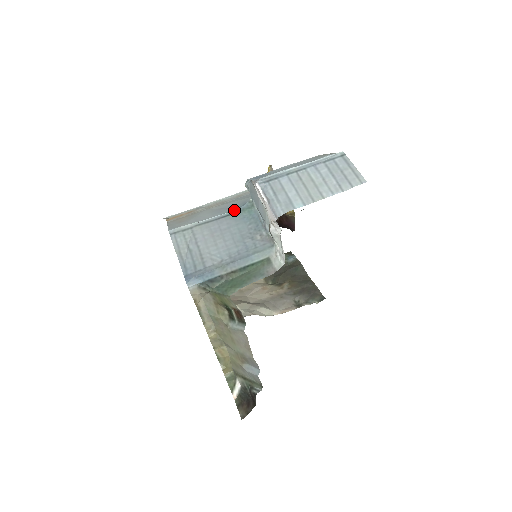
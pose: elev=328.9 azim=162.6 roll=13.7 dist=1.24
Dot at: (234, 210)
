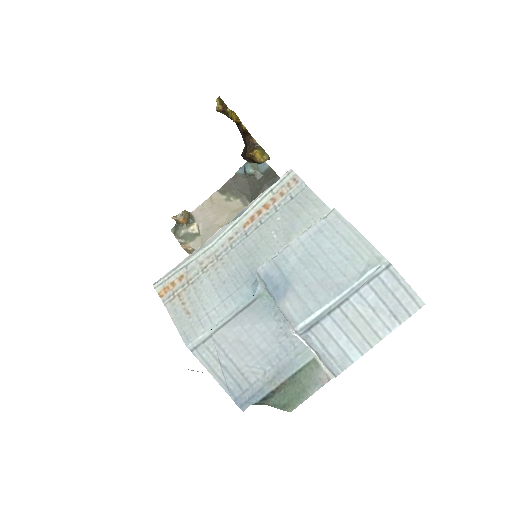
Dot at: (249, 299)
